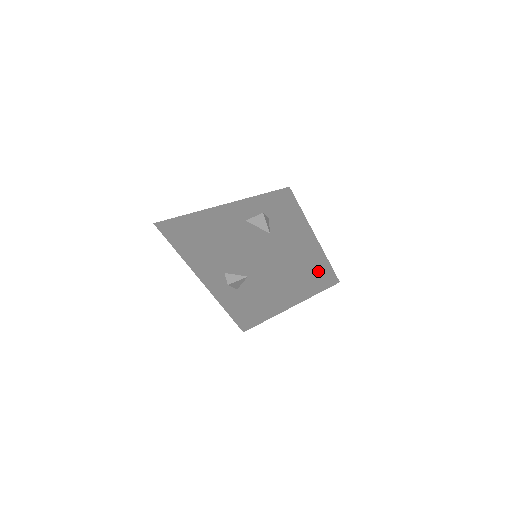
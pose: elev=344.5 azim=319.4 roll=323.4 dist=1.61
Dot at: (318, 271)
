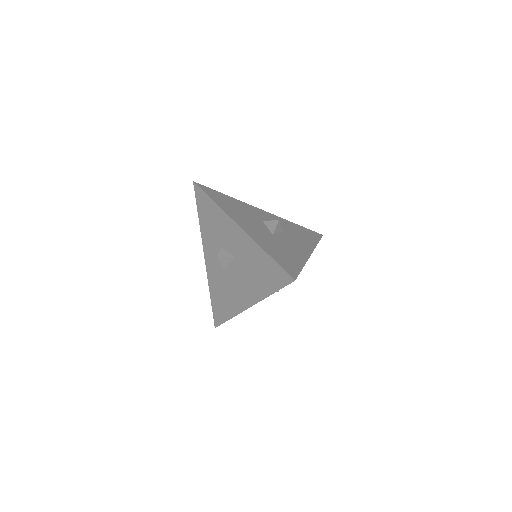
Dot at: (285, 266)
